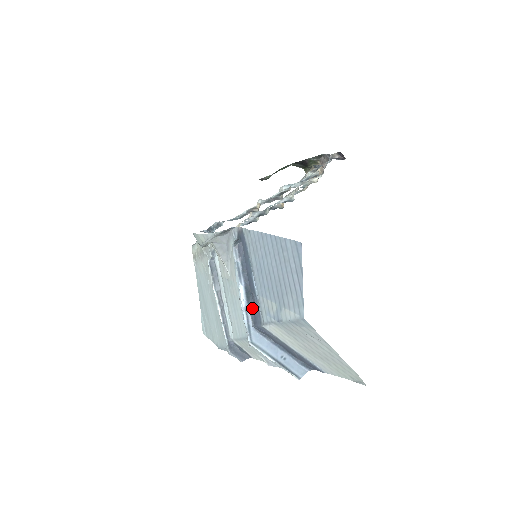
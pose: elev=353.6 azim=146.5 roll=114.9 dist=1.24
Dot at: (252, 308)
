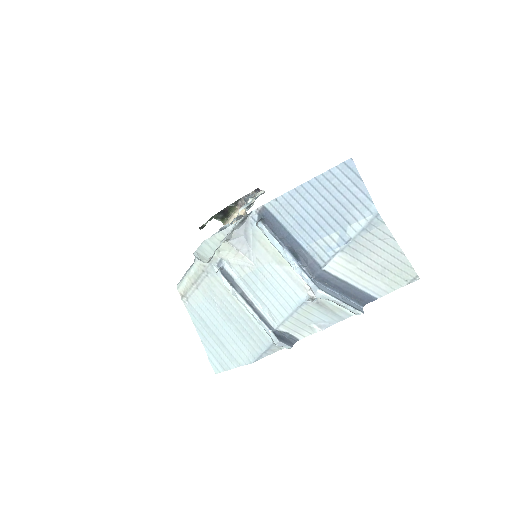
Dot at: (304, 263)
